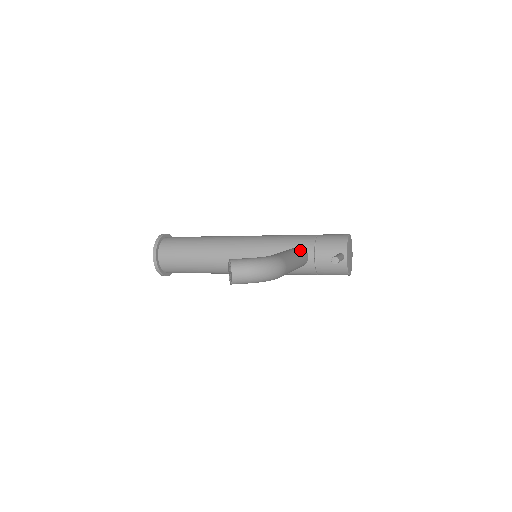
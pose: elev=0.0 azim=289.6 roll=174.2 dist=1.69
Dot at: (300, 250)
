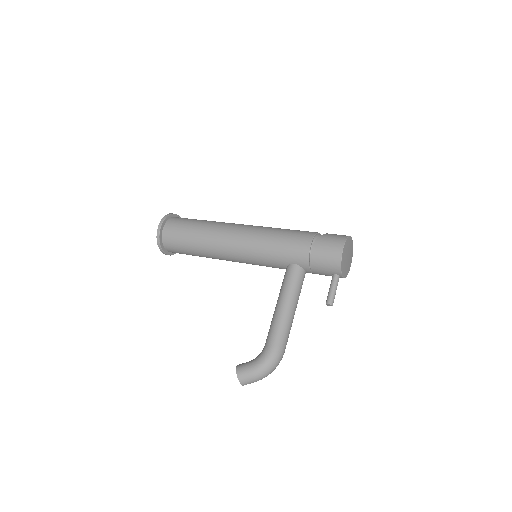
Dot at: (295, 283)
